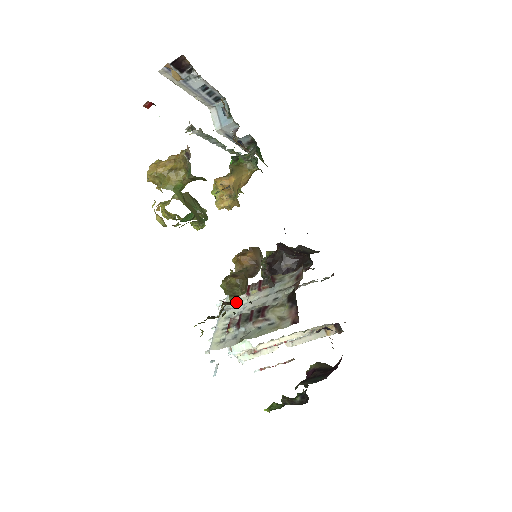
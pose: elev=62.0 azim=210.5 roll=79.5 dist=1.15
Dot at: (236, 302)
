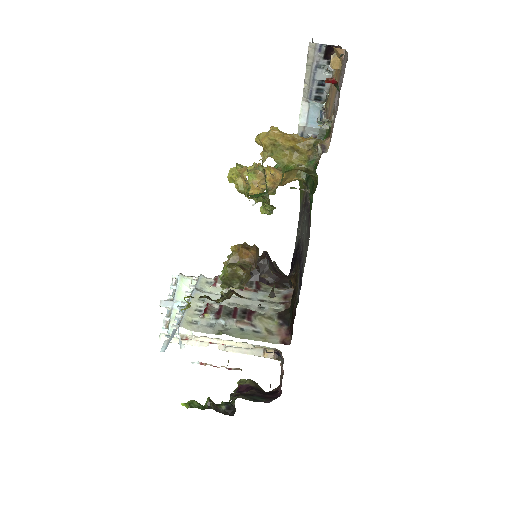
Dot at: (211, 287)
